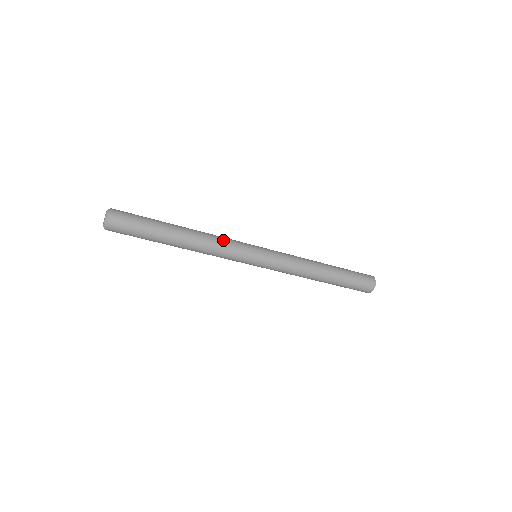
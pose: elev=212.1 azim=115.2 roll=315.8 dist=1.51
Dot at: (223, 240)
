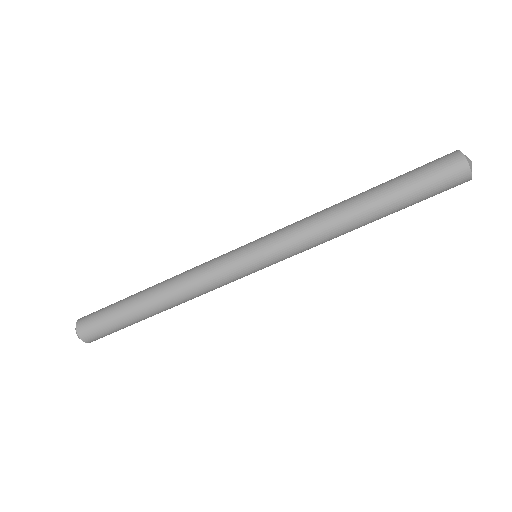
Dot at: (198, 267)
